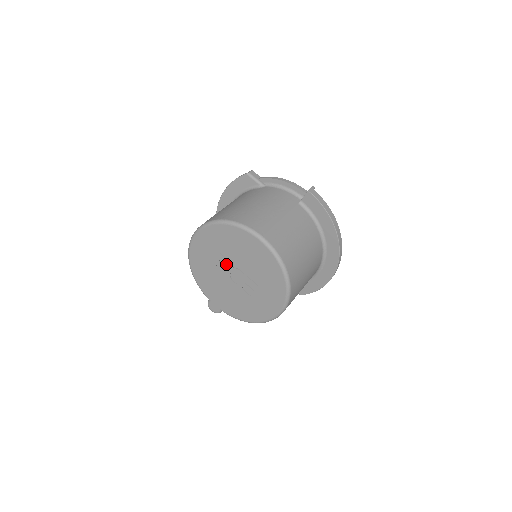
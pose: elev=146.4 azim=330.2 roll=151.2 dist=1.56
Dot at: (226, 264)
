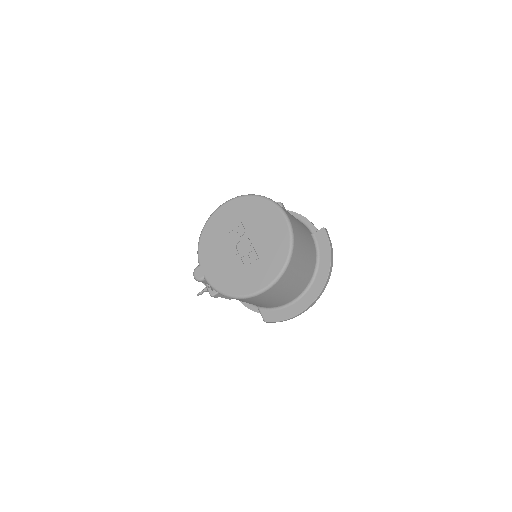
Dot at: (240, 233)
